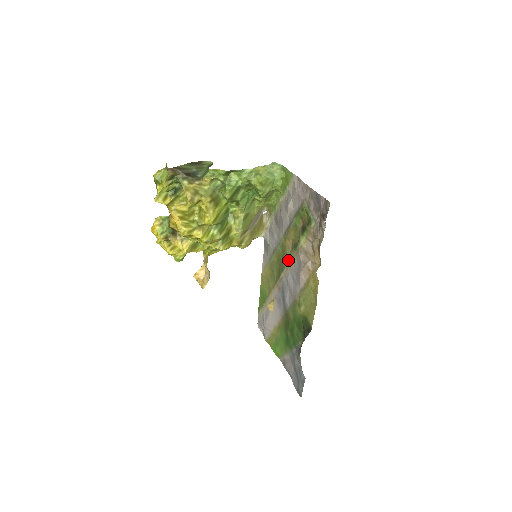
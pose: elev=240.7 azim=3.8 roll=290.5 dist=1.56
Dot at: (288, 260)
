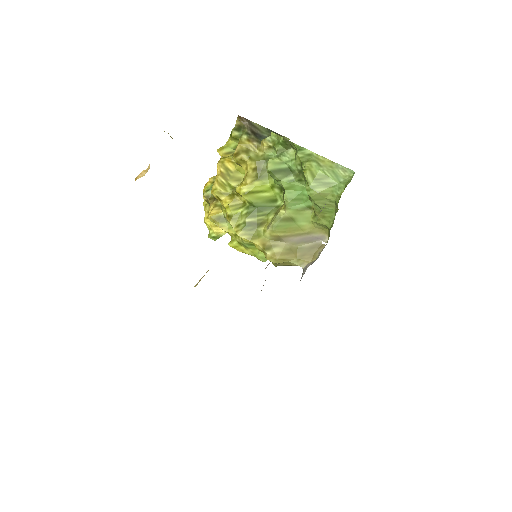
Dot at: occluded
